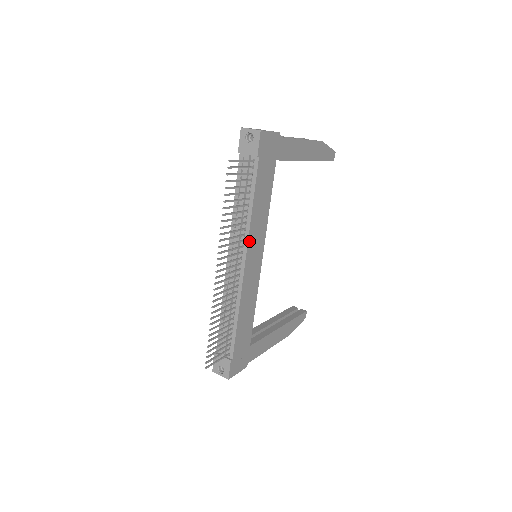
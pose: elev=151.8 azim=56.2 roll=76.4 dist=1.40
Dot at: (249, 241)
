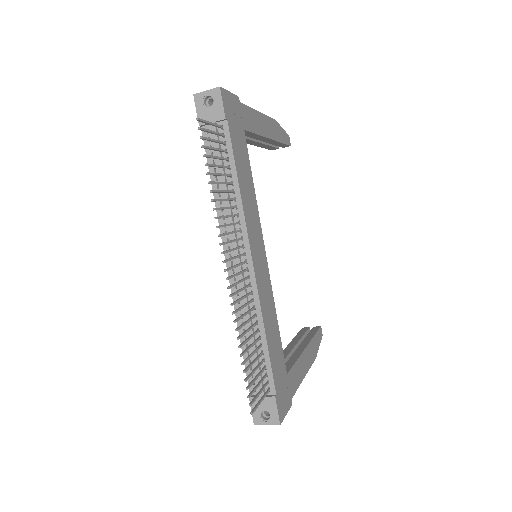
Dot at: (247, 229)
